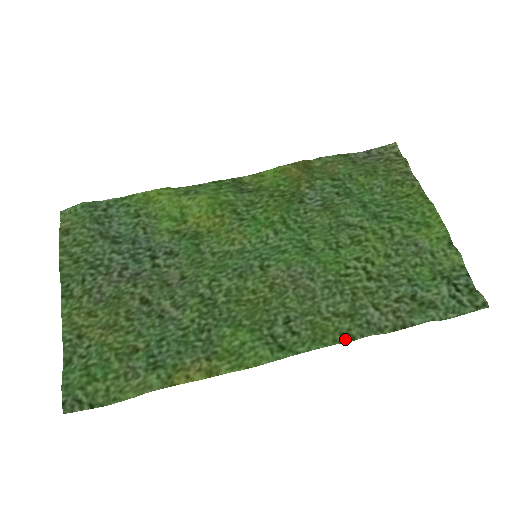
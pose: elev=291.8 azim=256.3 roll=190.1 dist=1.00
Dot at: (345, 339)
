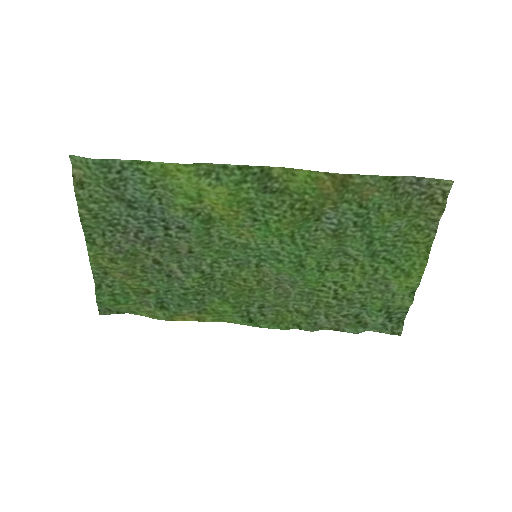
Dot at: (295, 327)
